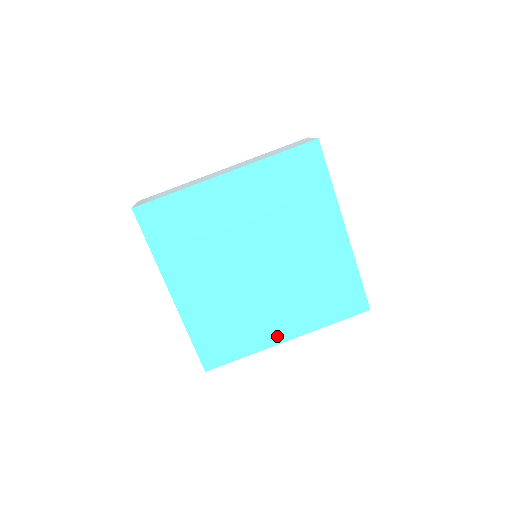
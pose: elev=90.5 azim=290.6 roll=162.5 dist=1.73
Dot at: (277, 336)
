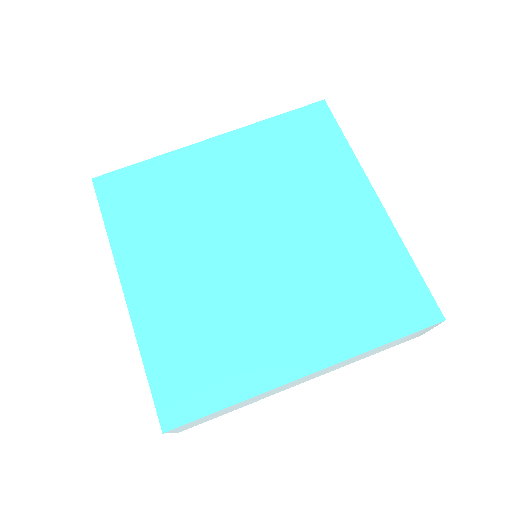
Dot at: (289, 365)
